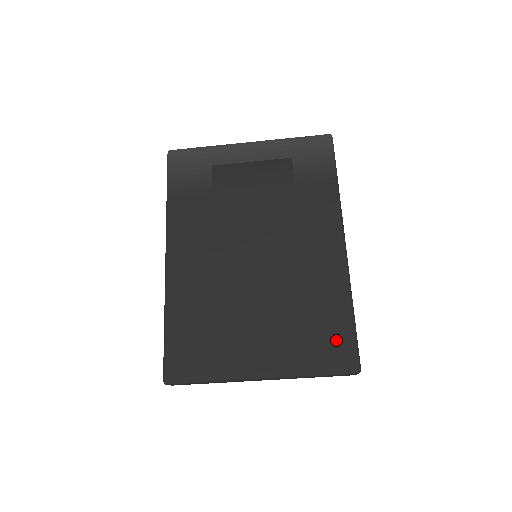
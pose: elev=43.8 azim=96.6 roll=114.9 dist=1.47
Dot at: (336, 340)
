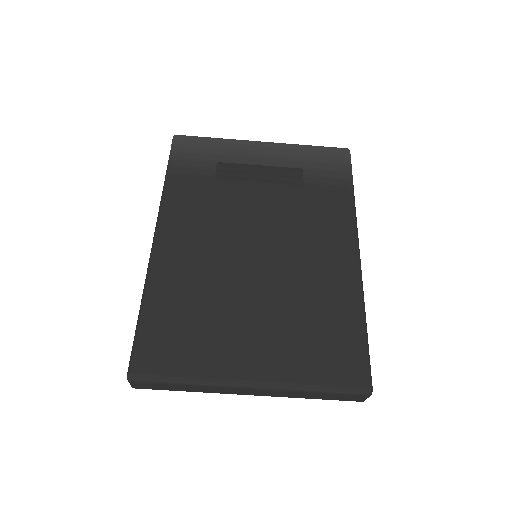
Dot at: (345, 353)
